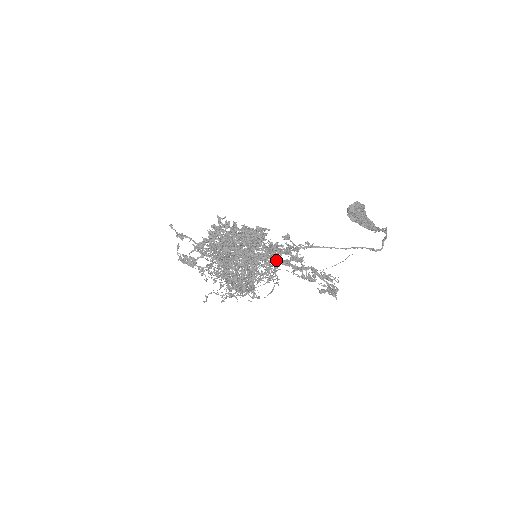
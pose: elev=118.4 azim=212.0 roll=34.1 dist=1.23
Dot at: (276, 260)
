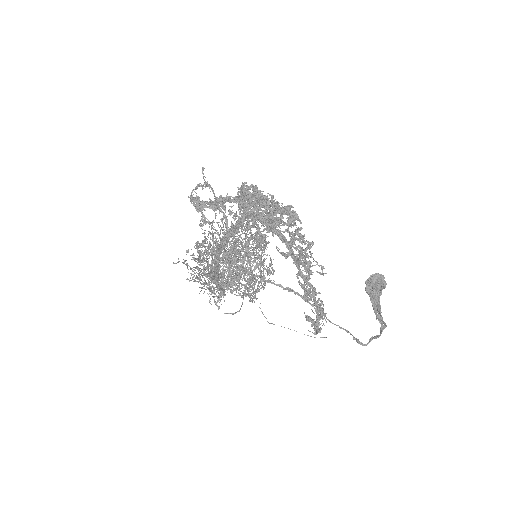
Dot at: (290, 250)
